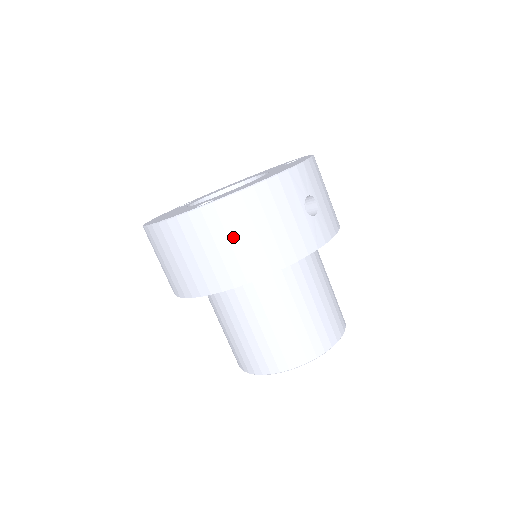
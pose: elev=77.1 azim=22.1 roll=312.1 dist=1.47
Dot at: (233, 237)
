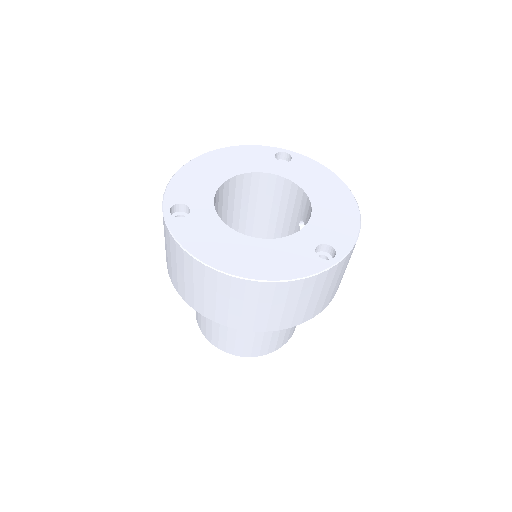
Dot at: (340, 276)
